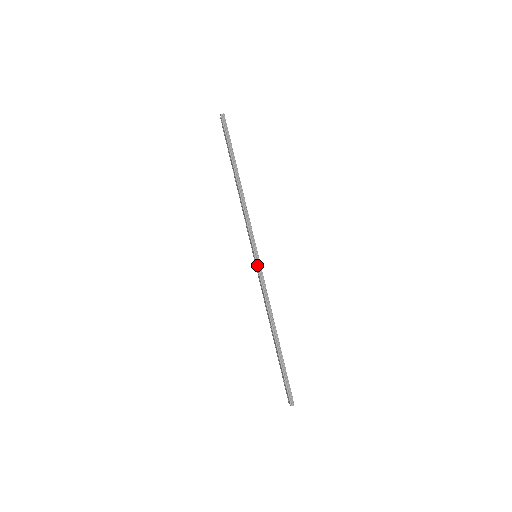
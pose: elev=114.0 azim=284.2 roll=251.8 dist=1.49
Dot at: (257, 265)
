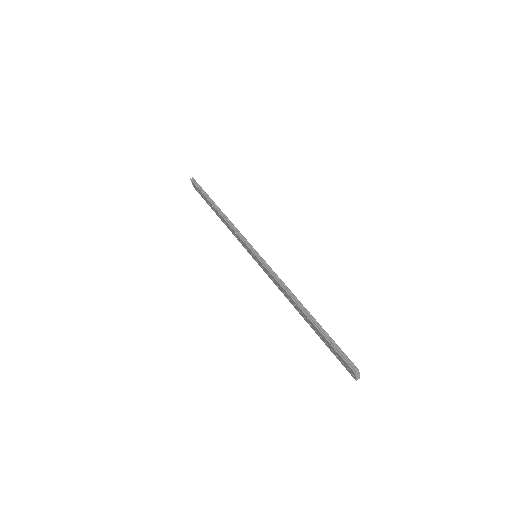
Dot at: (258, 258)
